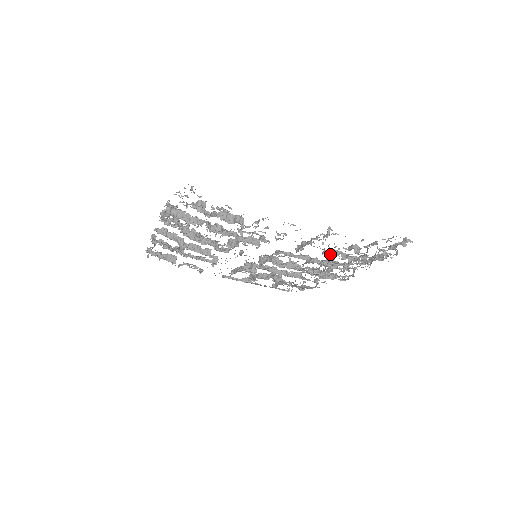
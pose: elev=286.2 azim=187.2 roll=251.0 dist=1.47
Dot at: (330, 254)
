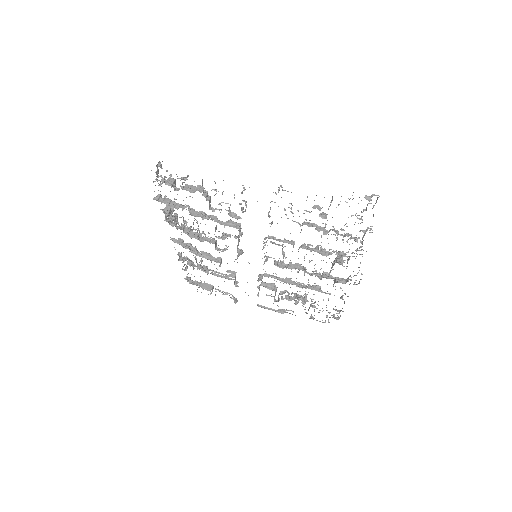
Dot at: occluded
